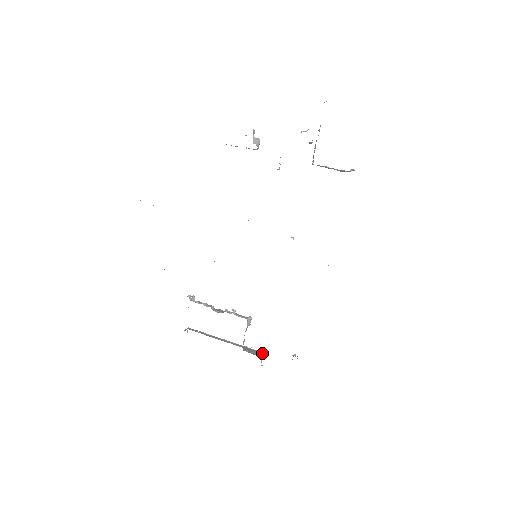
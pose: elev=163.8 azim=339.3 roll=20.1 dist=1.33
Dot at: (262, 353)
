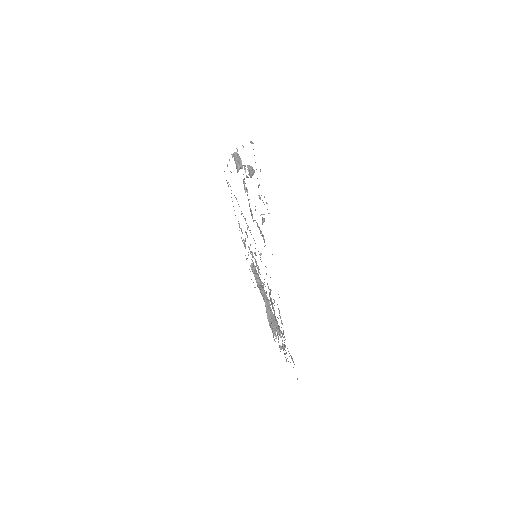
Dot at: occluded
